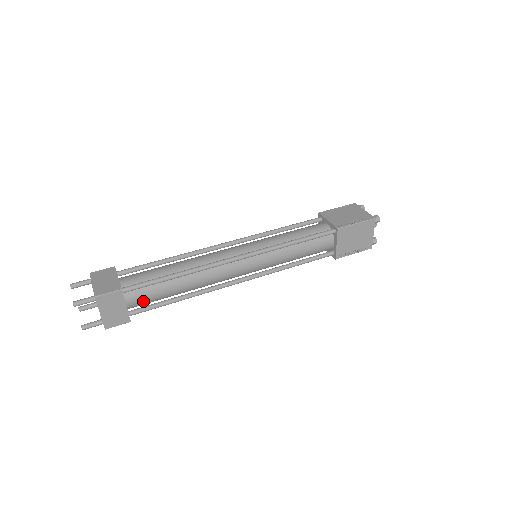
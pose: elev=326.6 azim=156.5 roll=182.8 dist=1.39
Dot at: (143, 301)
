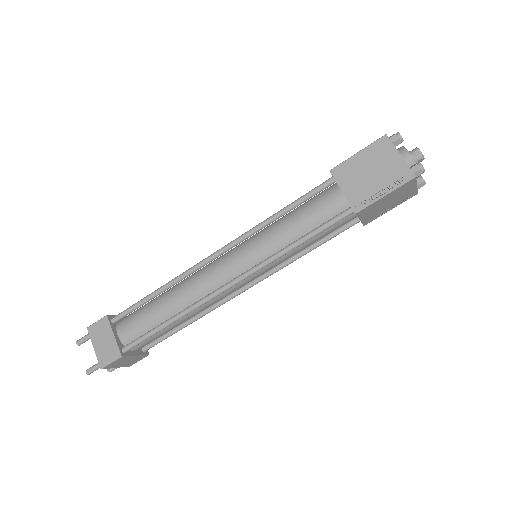
Dot at: occluded
